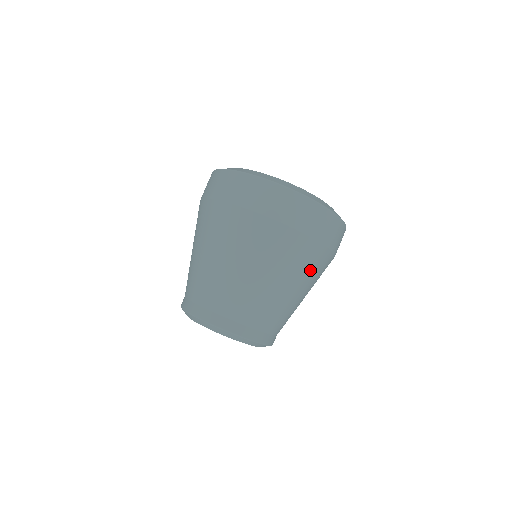
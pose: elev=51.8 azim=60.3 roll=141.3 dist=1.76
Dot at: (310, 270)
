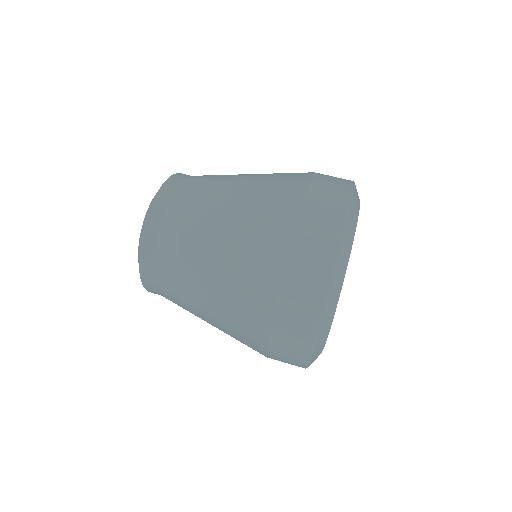
Dot at: occluded
